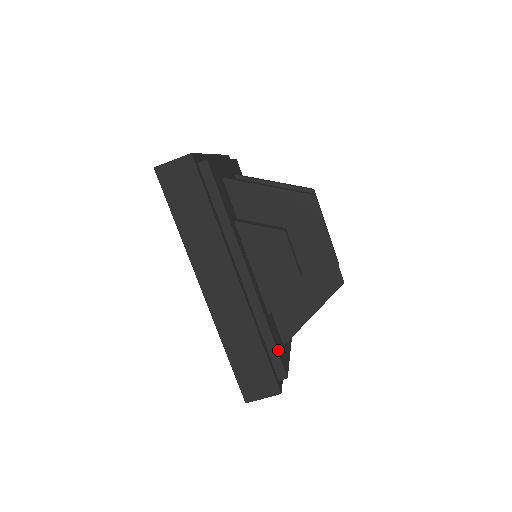
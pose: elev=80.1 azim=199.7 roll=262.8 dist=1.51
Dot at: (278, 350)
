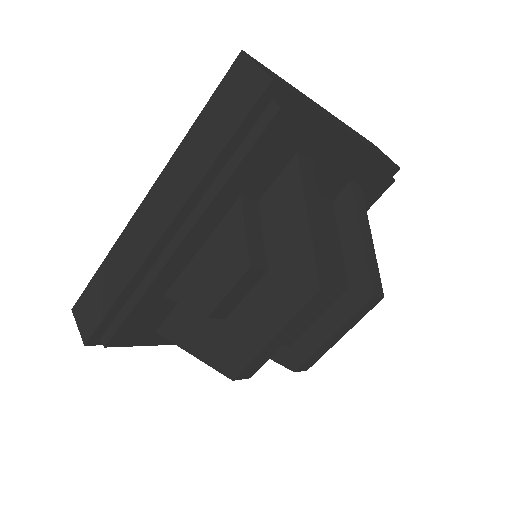
Dot at: (127, 323)
